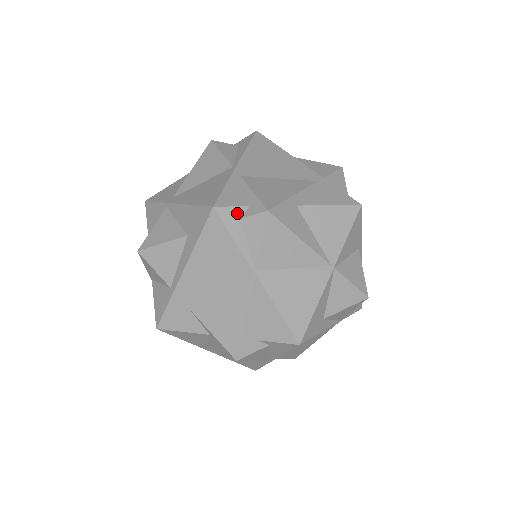
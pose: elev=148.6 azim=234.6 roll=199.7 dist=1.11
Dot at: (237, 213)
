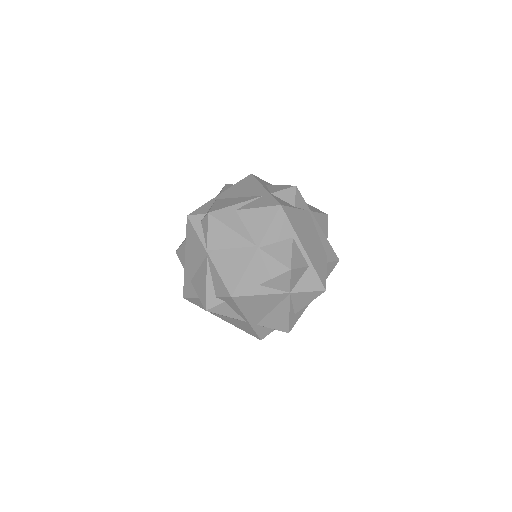
Dot at: (200, 218)
